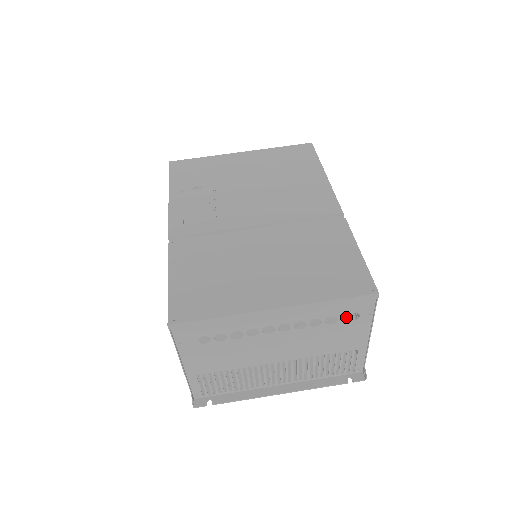
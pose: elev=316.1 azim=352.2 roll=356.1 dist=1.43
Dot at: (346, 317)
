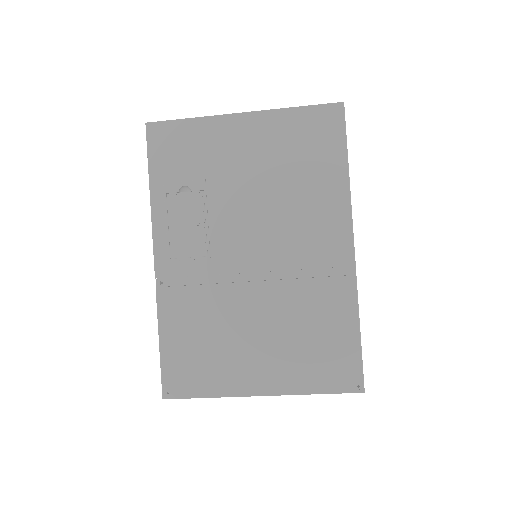
Dot at: occluded
